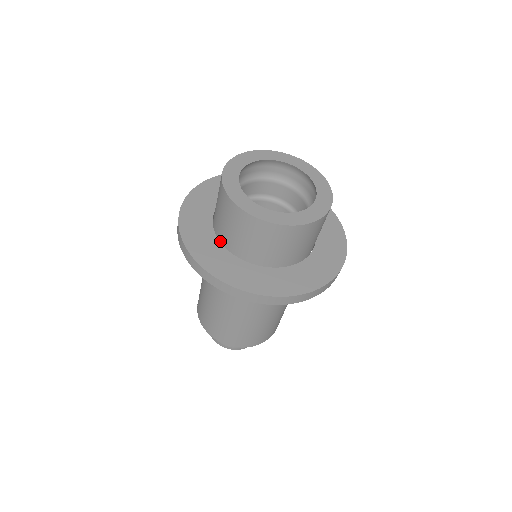
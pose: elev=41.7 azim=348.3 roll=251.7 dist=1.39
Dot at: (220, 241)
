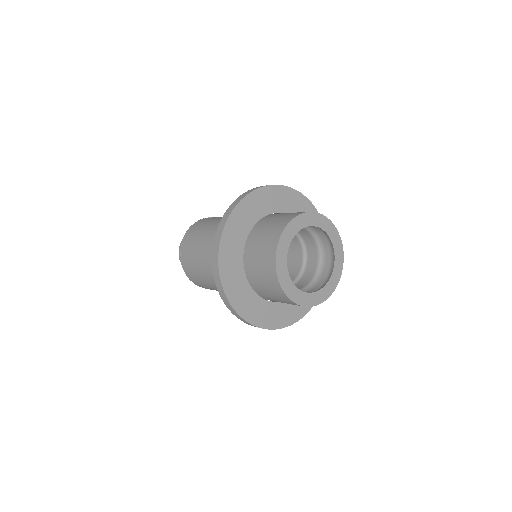
Dot at: (251, 286)
